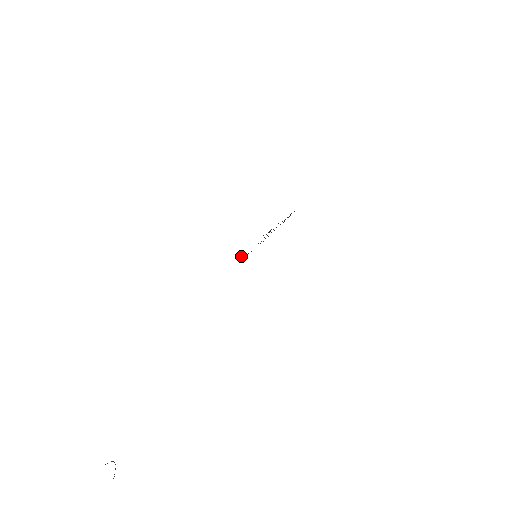
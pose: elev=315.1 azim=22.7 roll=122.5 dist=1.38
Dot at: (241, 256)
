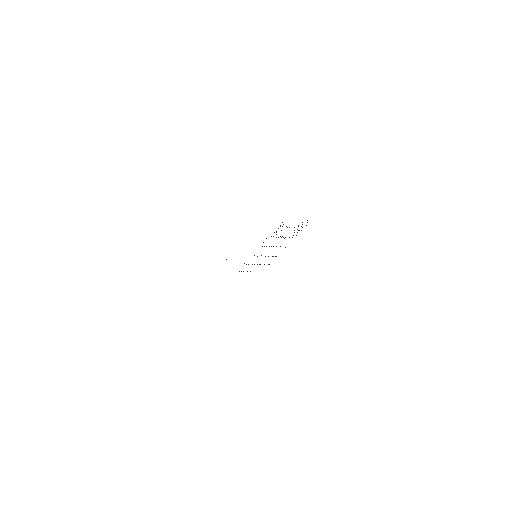
Dot at: occluded
